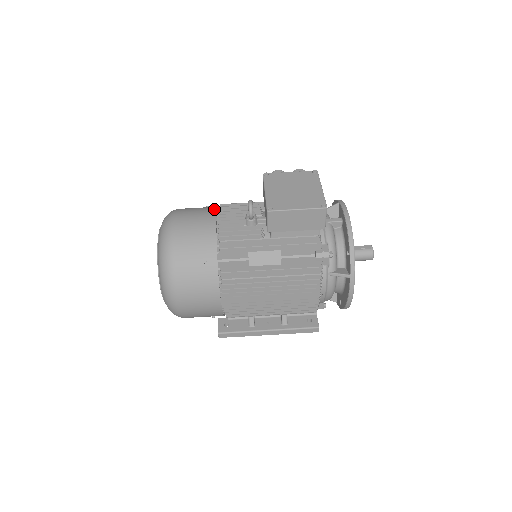
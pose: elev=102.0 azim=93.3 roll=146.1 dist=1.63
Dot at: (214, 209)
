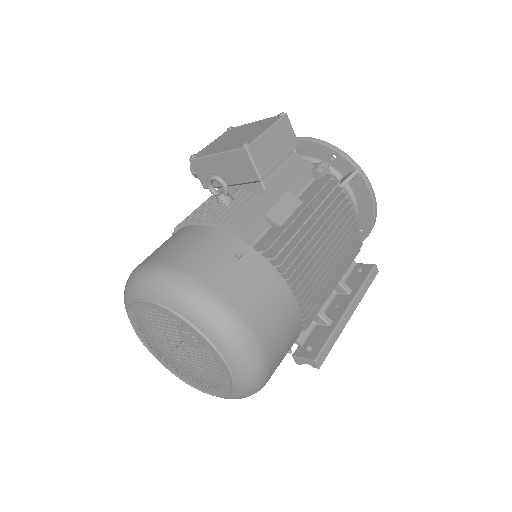
Dot at: occluded
